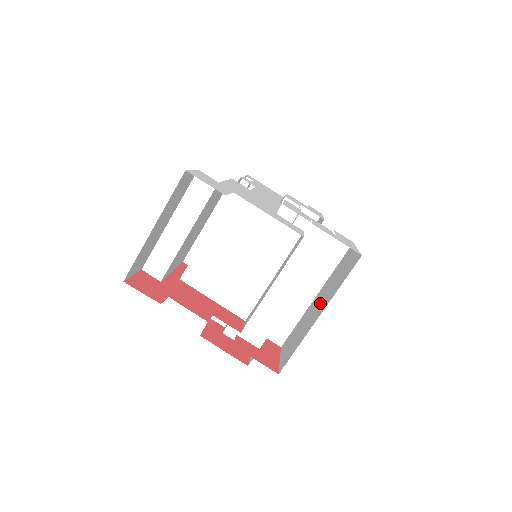
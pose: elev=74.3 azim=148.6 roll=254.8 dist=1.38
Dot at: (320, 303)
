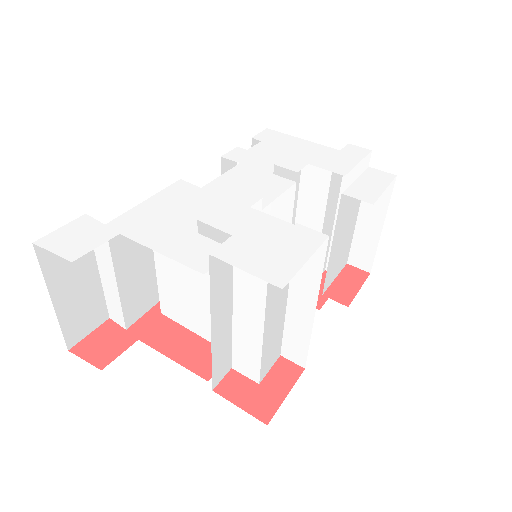
Dot at: occluded
